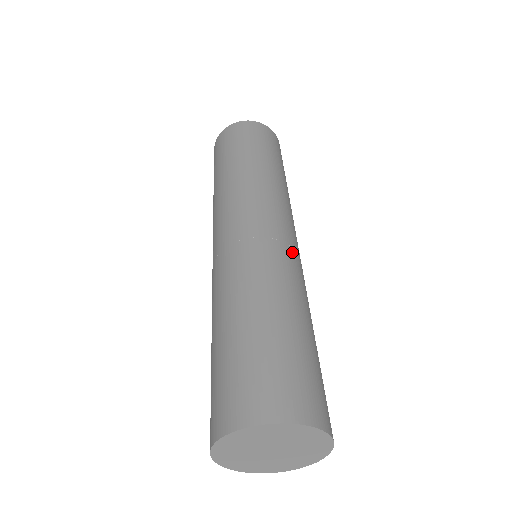
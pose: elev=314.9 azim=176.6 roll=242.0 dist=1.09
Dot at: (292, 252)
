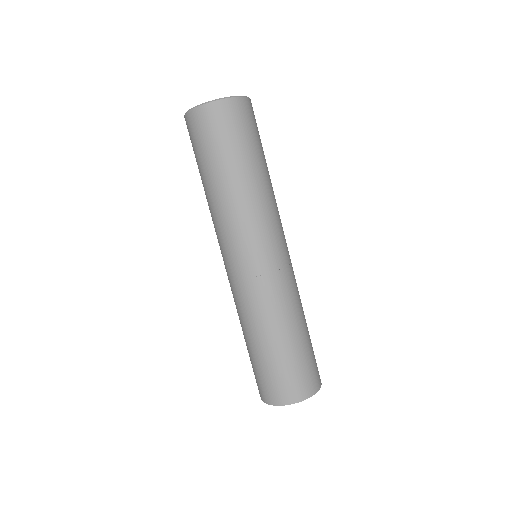
Dot at: (290, 270)
